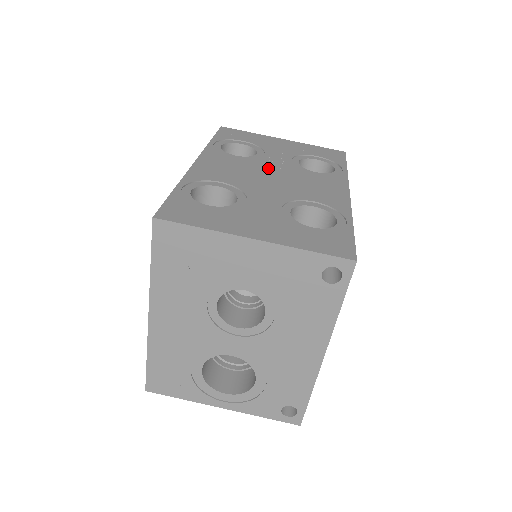
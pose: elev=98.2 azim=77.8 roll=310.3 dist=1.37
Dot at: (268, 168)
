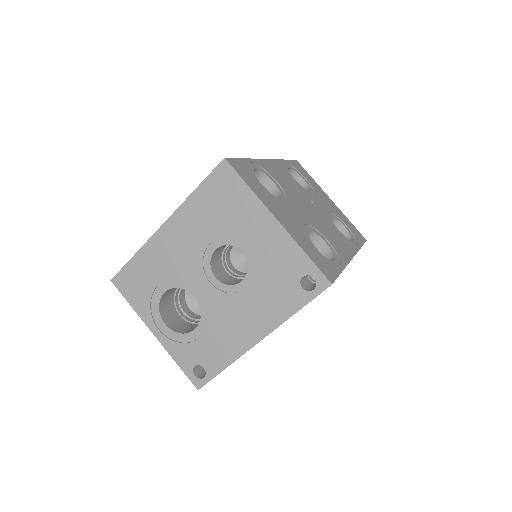
Dot at: (311, 202)
